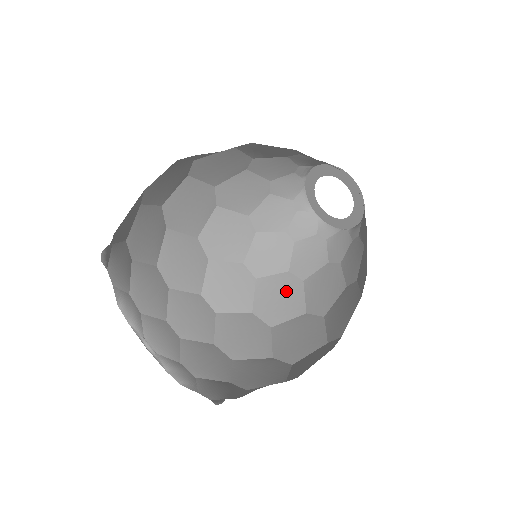
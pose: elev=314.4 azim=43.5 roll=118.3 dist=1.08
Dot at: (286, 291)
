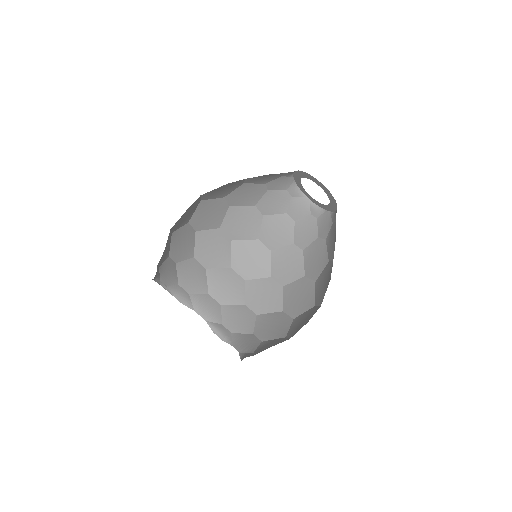
Dot at: (249, 220)
